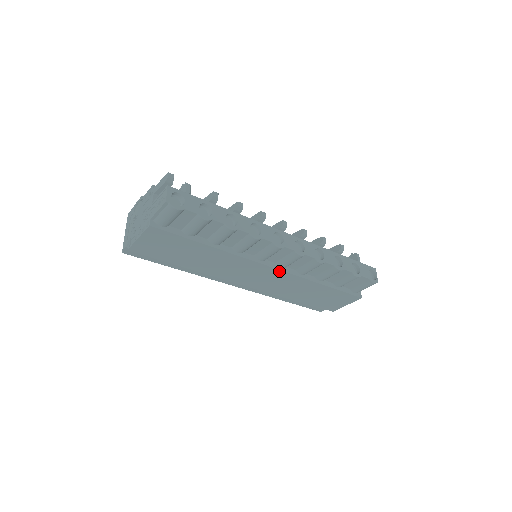
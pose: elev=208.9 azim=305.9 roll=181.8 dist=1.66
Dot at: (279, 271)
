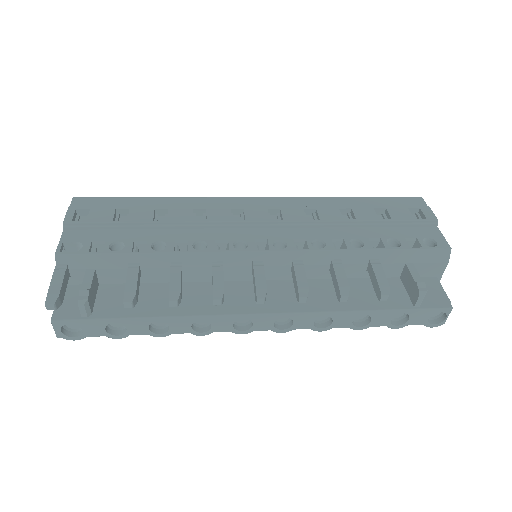
Dot at: occluded
